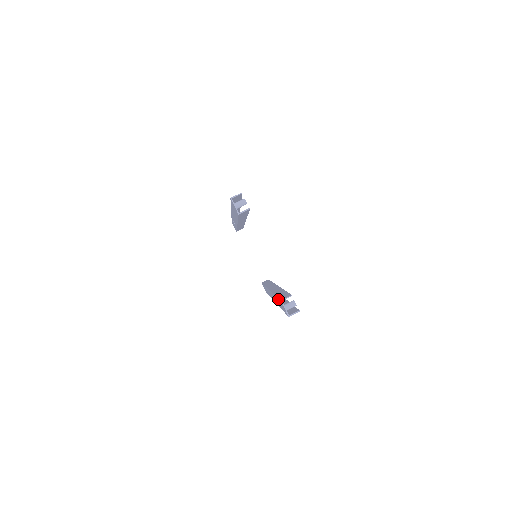
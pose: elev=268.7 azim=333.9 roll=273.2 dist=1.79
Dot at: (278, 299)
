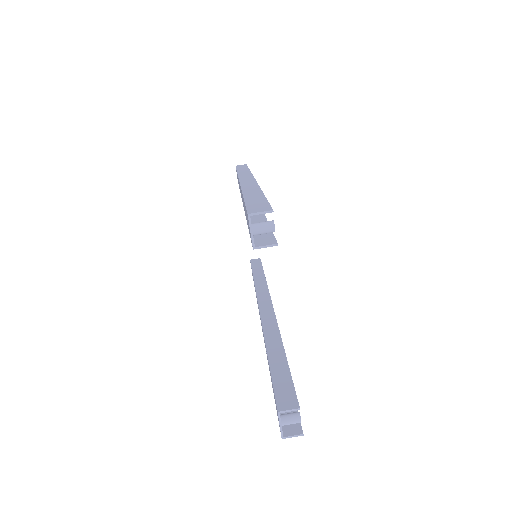
Dot at: (272, 384)
